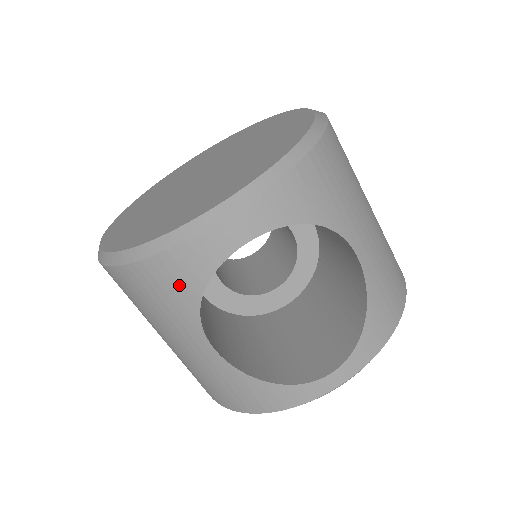
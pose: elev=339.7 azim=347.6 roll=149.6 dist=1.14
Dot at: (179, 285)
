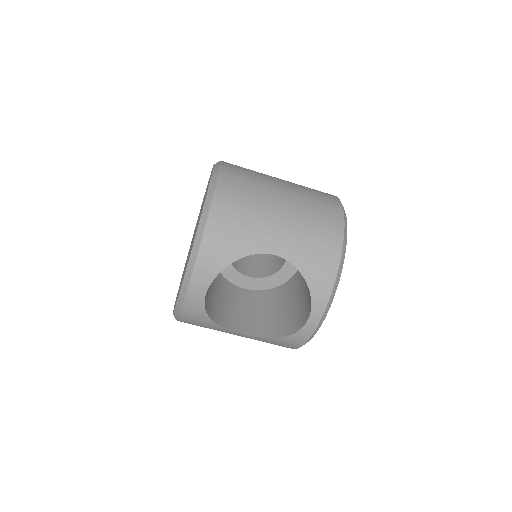
Dot at: (200, 321)
